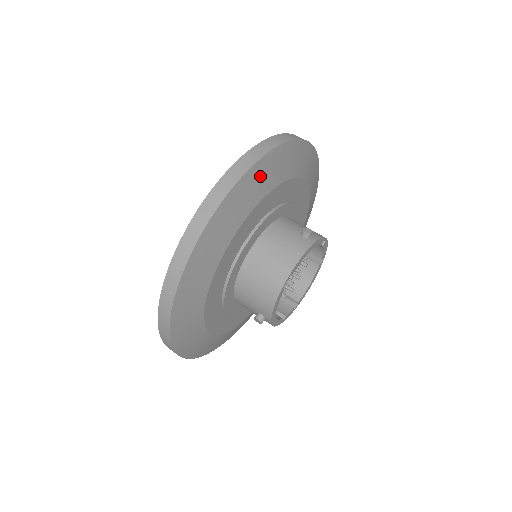
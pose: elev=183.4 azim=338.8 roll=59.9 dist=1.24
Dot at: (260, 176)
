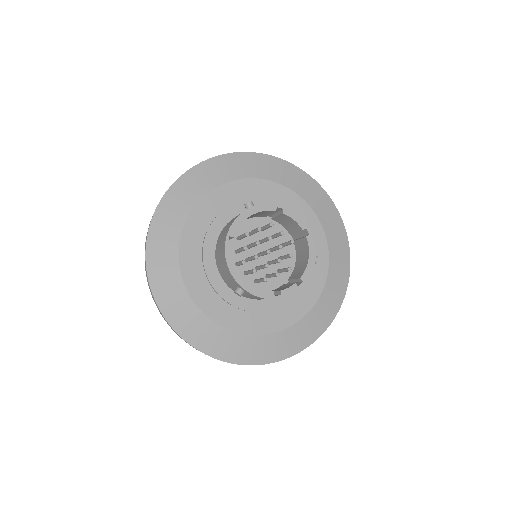
Dot at: (192, 183)
